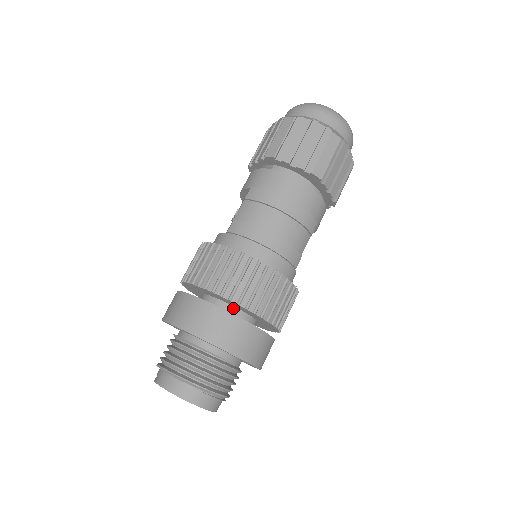
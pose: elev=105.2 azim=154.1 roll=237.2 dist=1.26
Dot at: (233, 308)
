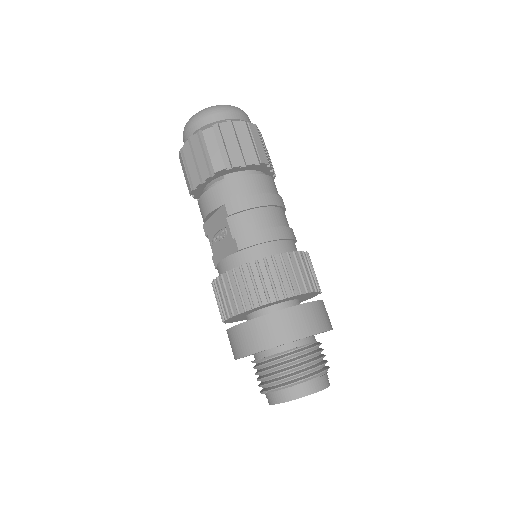
Dot at: (288, 303)
